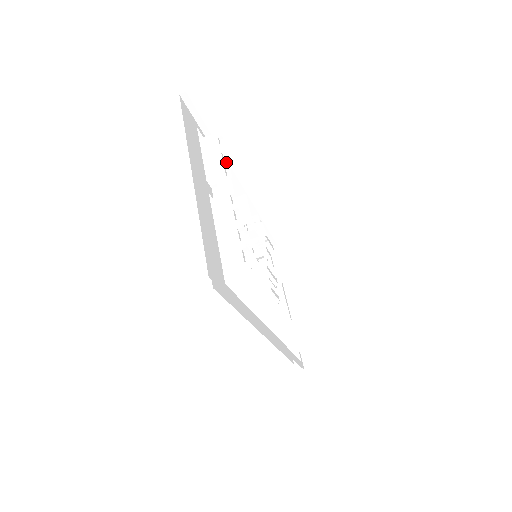
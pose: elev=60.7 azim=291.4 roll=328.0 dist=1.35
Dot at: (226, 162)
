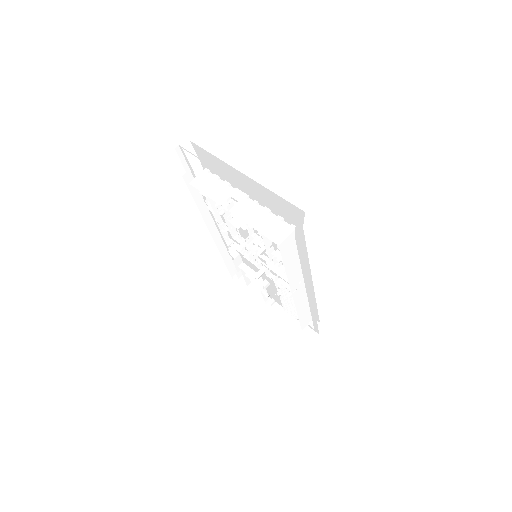
Dot at: (227, 182)
